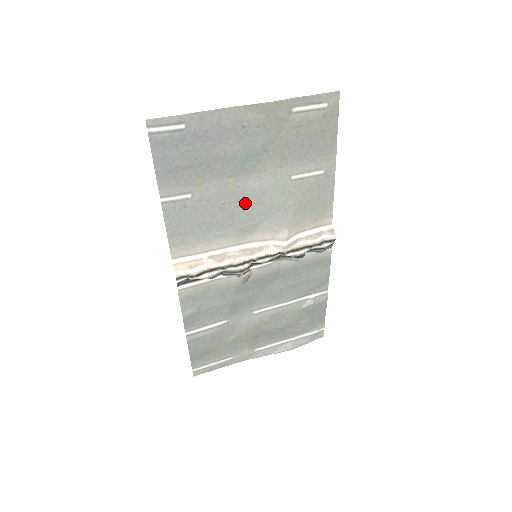
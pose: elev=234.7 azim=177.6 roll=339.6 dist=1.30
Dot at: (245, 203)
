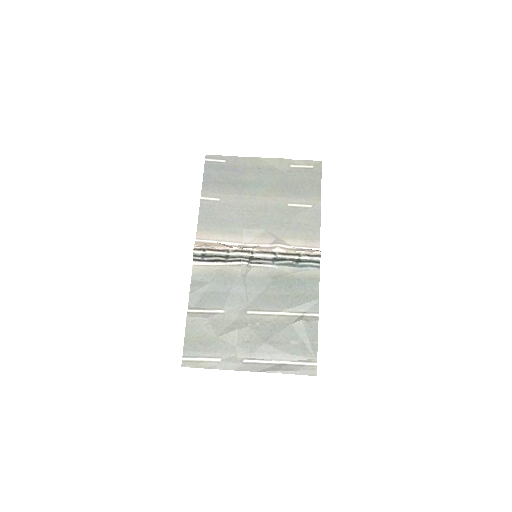
Dot at: (253, 214)
